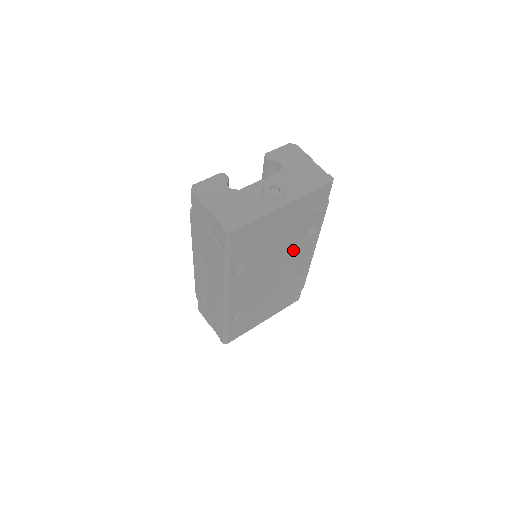
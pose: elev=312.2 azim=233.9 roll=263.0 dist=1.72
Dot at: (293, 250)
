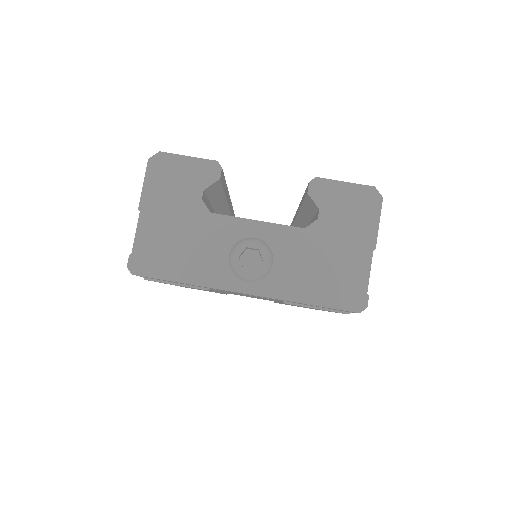
Dot at: occluded
